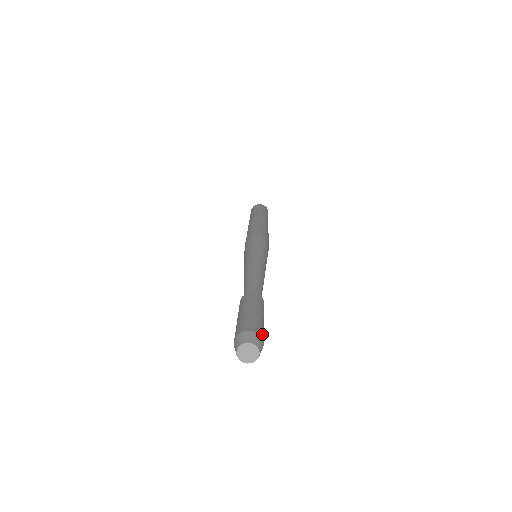
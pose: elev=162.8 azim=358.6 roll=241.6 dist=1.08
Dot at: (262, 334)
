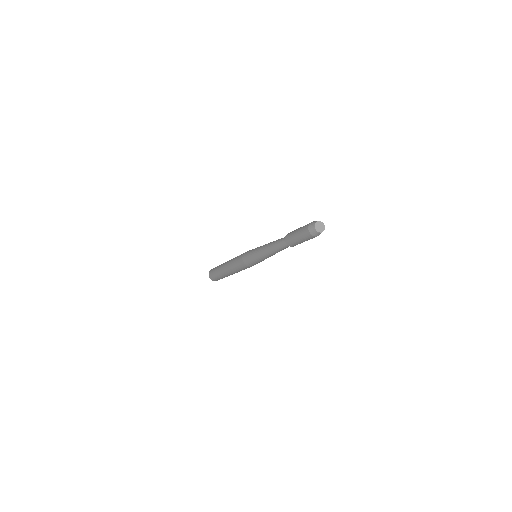
Dot at: occluded
